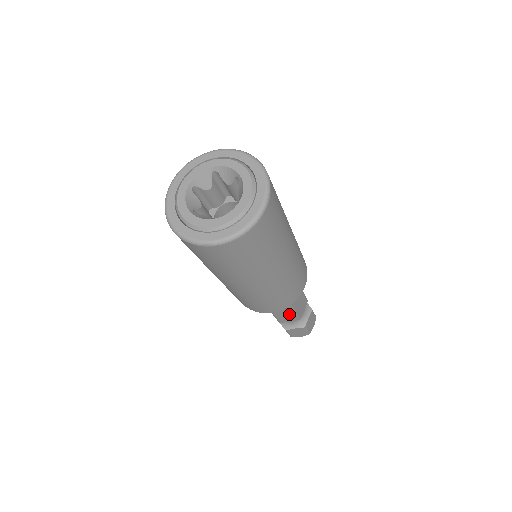
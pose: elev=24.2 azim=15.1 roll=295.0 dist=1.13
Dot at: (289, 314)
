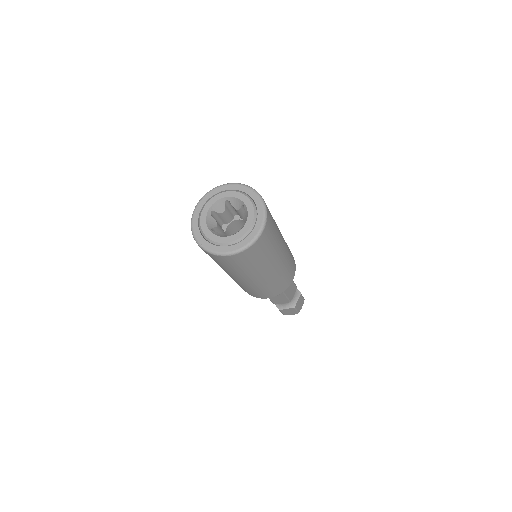
Dot at: (282, 298)
